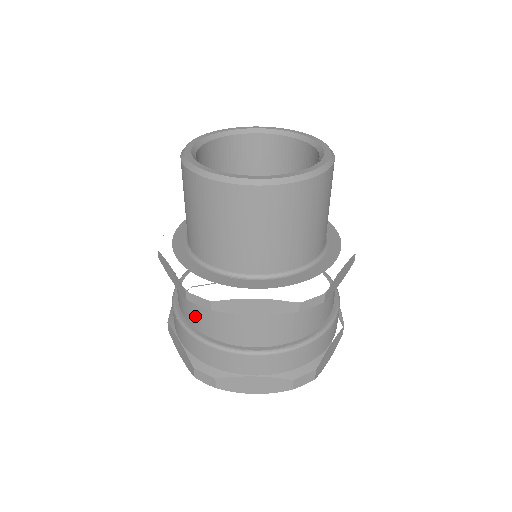
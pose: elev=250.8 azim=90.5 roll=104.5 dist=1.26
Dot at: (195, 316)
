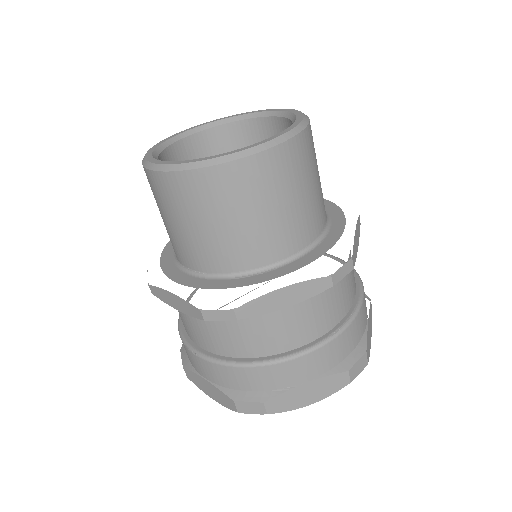
Dot at: (216, 340)
